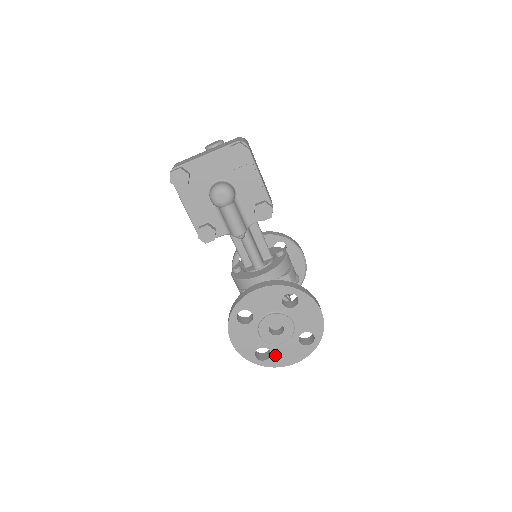
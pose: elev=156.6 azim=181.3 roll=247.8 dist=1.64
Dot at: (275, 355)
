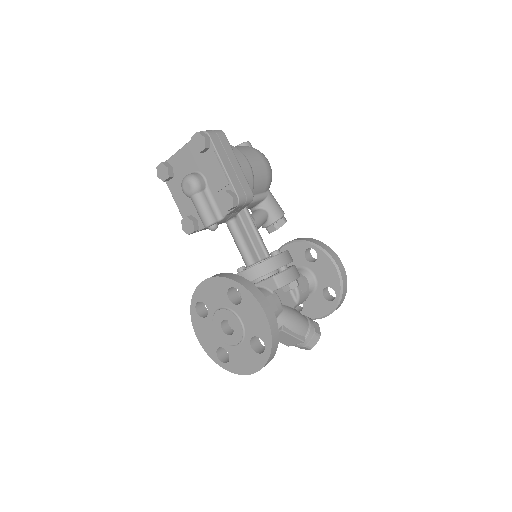
Dot at: (233, 359)
